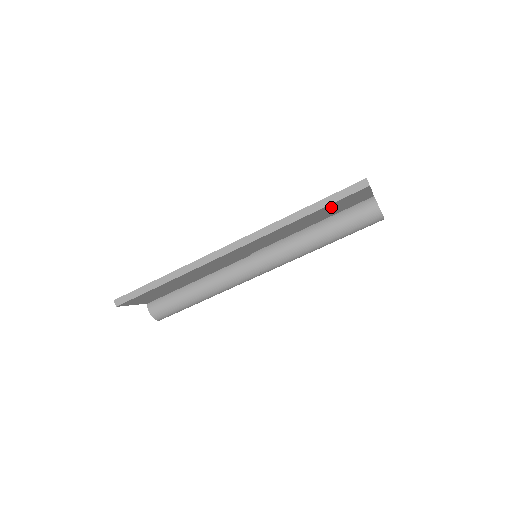
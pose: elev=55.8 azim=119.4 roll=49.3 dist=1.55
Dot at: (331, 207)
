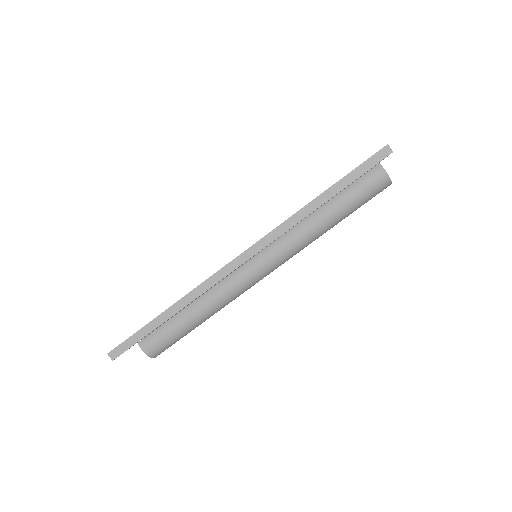
Dot at: occluded
